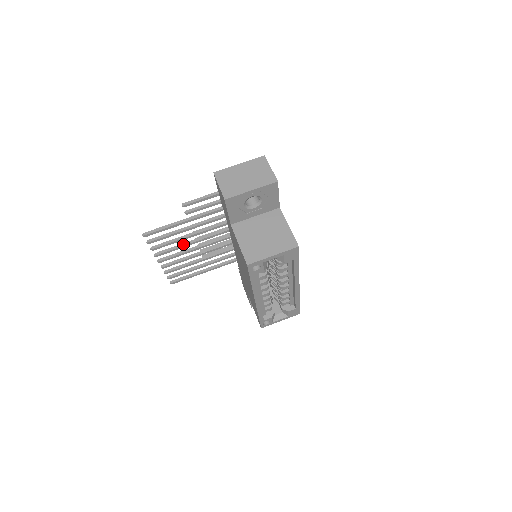
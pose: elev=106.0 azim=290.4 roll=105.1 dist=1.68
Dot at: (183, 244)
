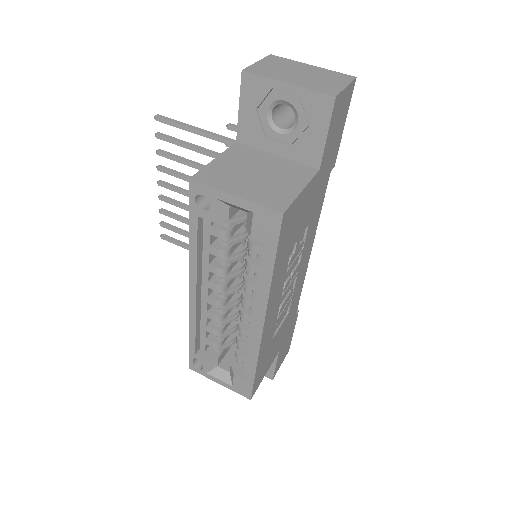
Dot at: occluded
